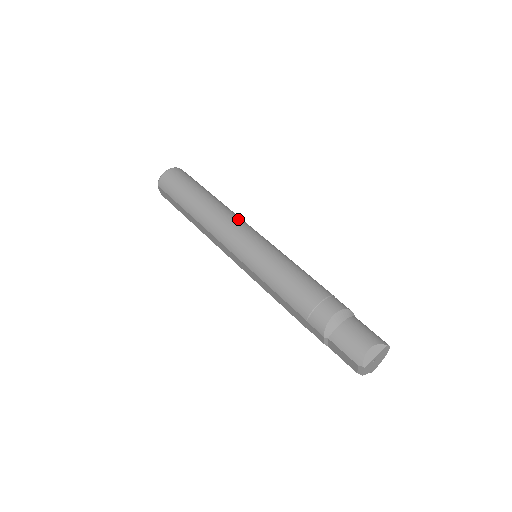
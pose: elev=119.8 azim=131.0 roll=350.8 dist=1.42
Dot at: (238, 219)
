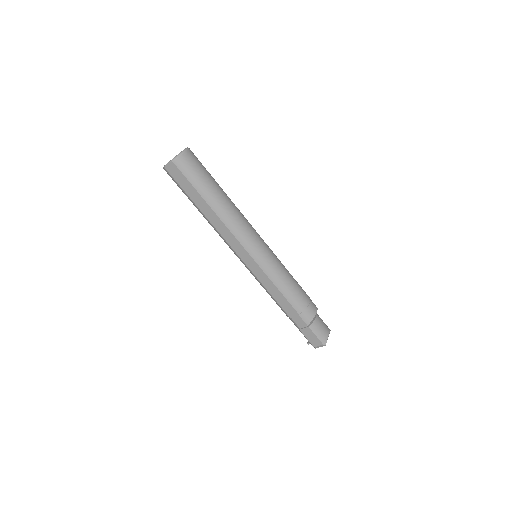
Dot at: occluded
